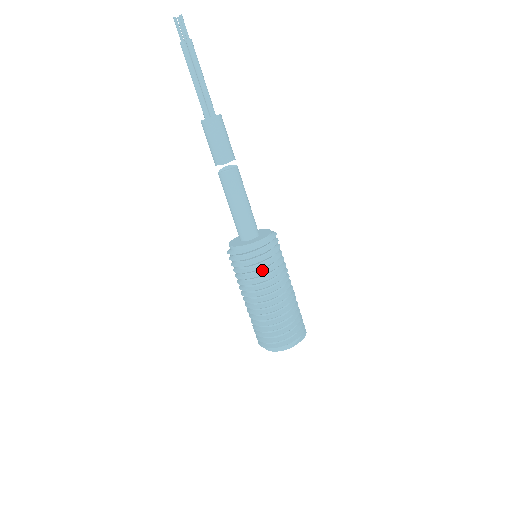
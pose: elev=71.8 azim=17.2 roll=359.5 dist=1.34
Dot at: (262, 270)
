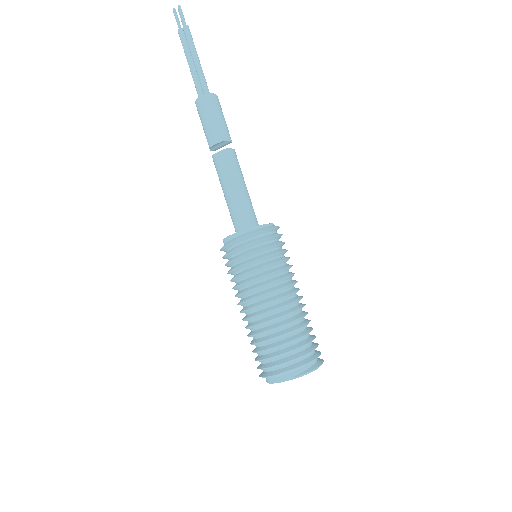
Dot at: (252, 266)
